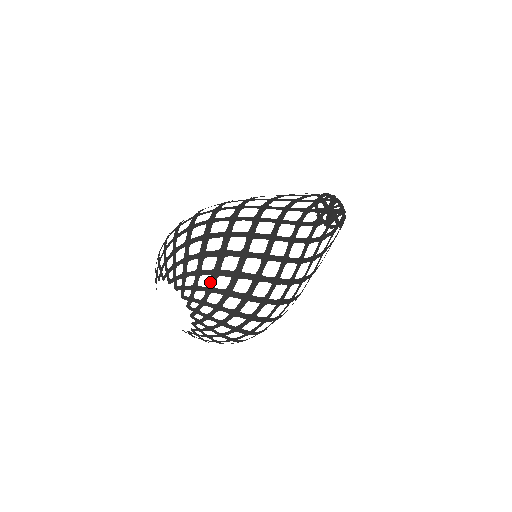
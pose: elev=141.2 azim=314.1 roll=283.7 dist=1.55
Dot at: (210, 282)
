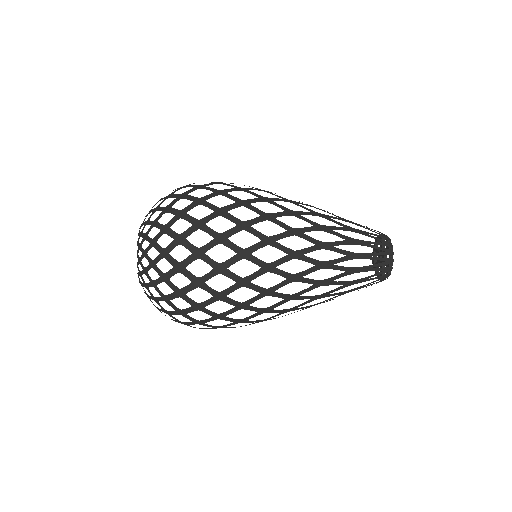
Dot at: (156, 258)
